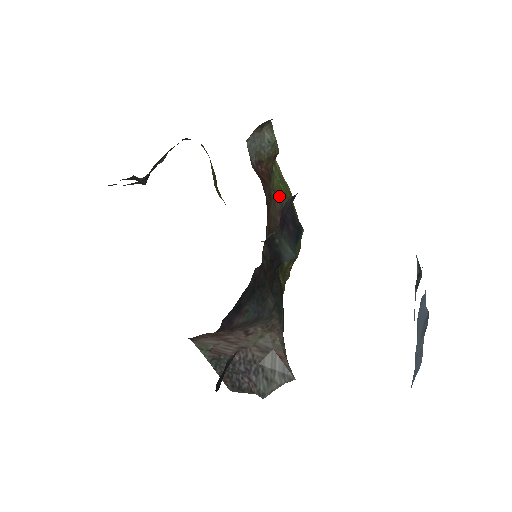
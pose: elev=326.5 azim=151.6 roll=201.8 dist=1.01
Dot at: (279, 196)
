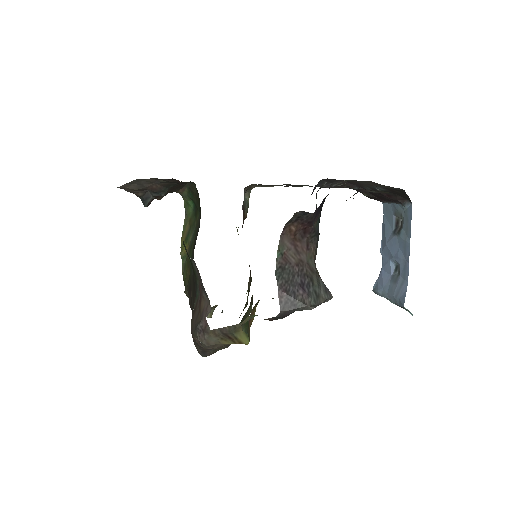
Dot at: occluded
